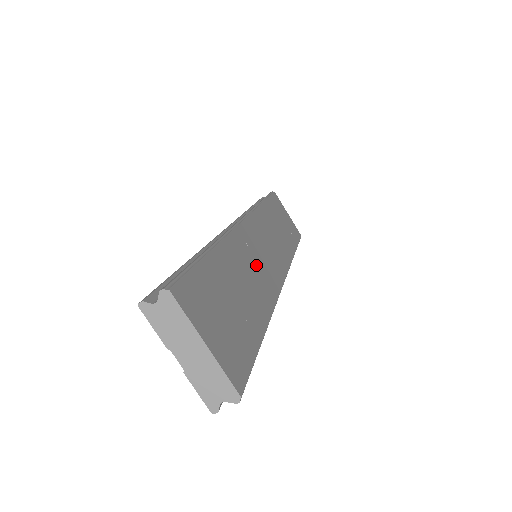
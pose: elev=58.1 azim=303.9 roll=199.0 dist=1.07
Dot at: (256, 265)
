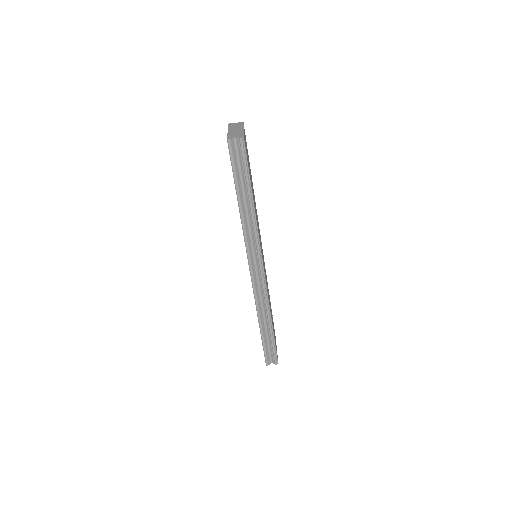
Dot at: occluded
